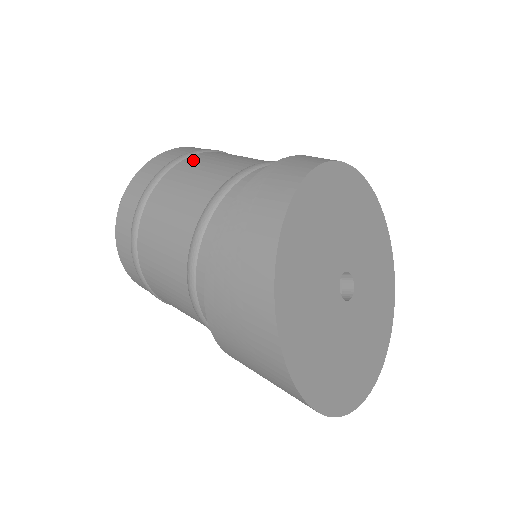
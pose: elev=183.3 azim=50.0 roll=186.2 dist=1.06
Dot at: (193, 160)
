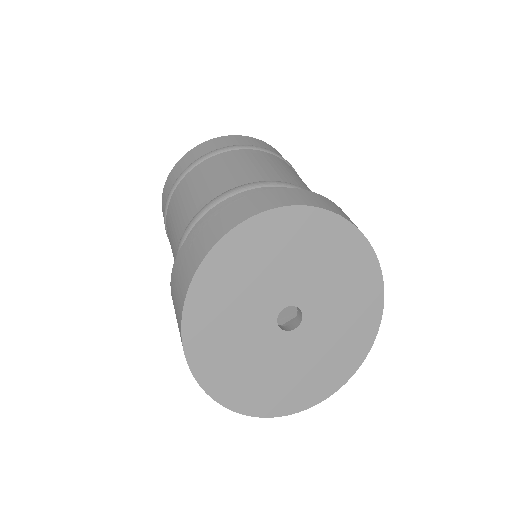
Dot at: (194, 174)
